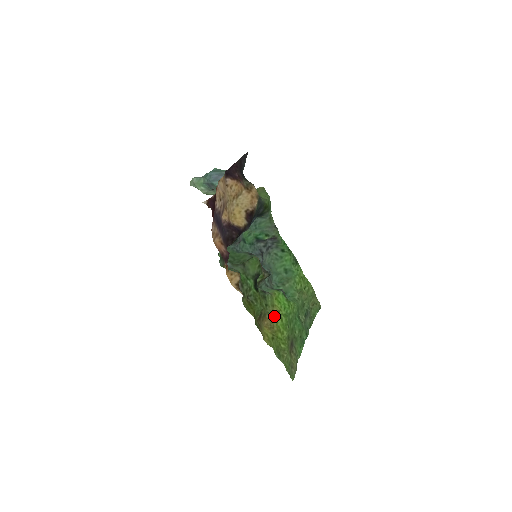
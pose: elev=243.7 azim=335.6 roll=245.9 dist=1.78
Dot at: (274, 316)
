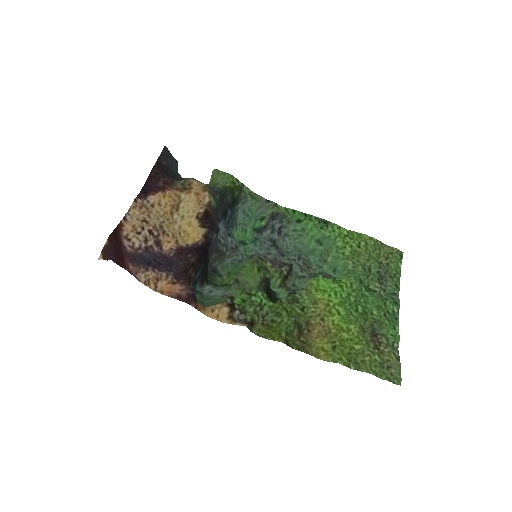
Dot at: (323, 315)
